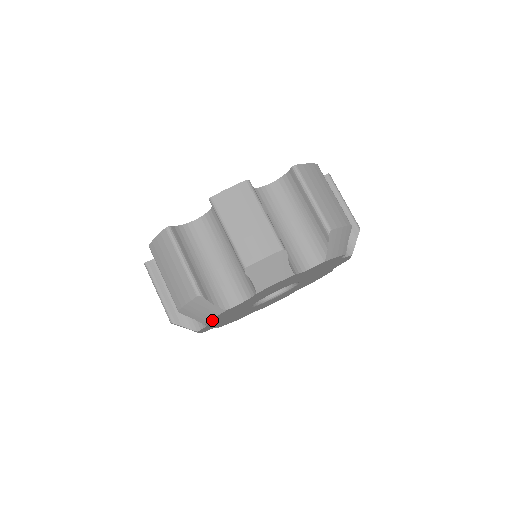
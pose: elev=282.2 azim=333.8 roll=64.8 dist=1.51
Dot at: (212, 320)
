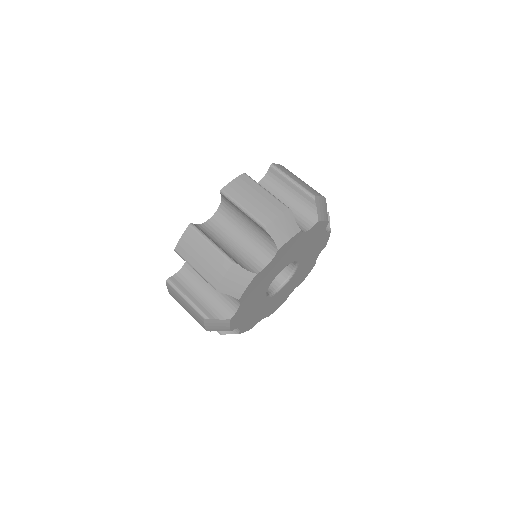
Dot at: (234, 326)
